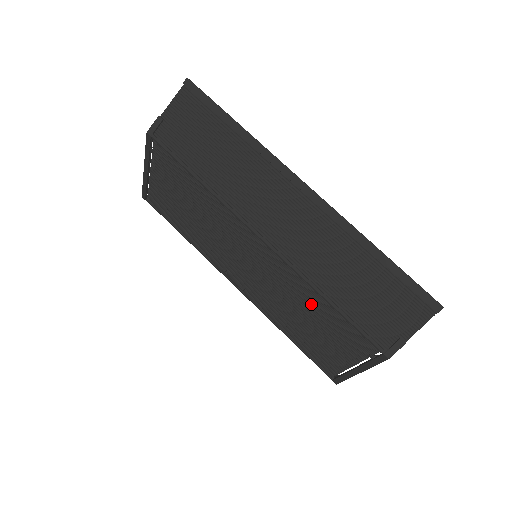
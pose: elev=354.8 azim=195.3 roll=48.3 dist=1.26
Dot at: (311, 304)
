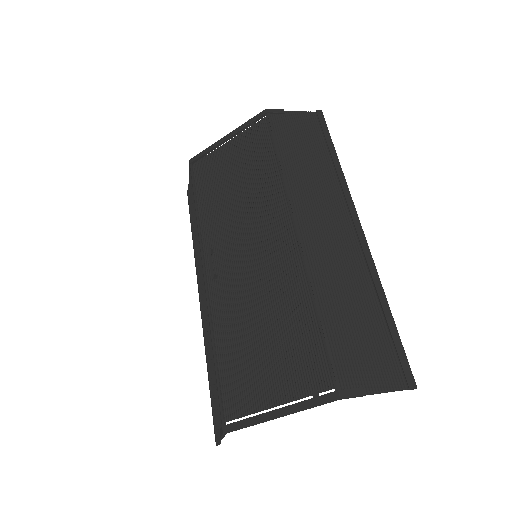
Dot at: (289, 311)
